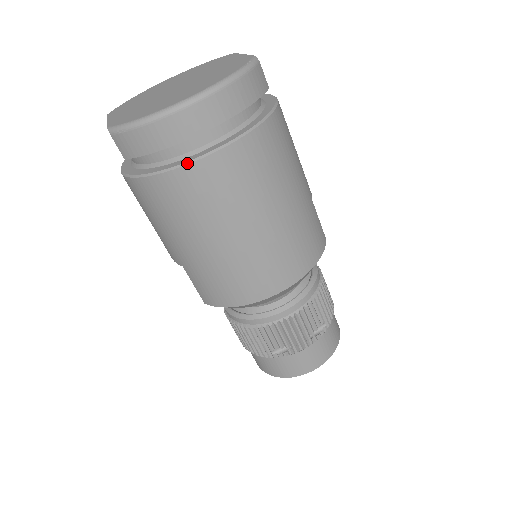
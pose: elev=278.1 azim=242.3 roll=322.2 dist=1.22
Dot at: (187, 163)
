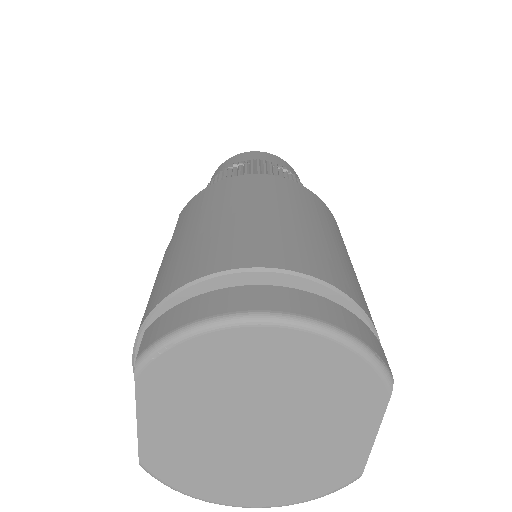
Dot at: occluded
